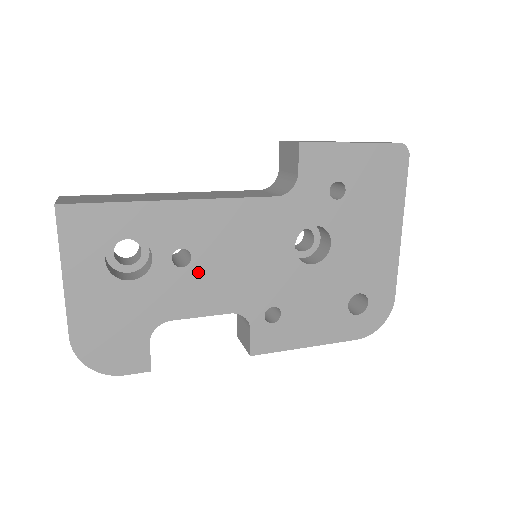
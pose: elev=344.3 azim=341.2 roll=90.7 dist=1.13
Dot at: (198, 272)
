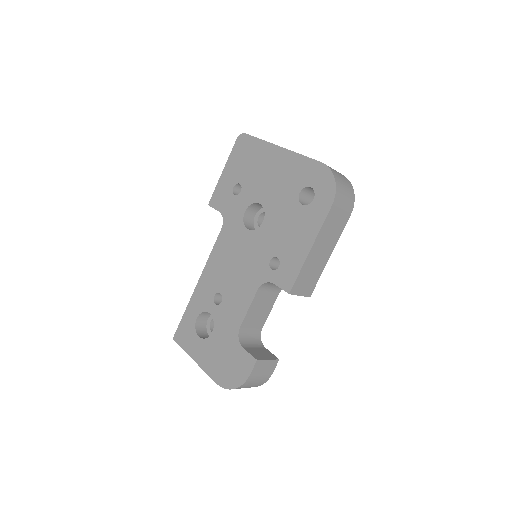
Dot at: (228, 295)
